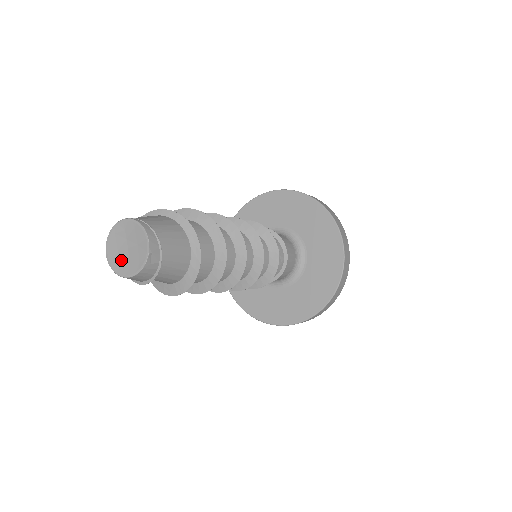
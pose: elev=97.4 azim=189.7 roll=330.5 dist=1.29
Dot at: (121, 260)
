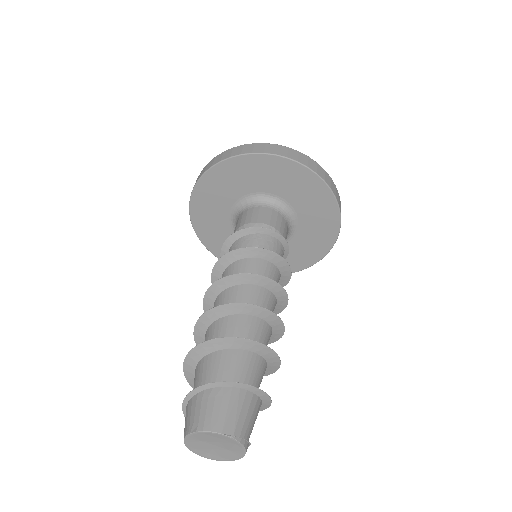
Dot at: (201, 447)
